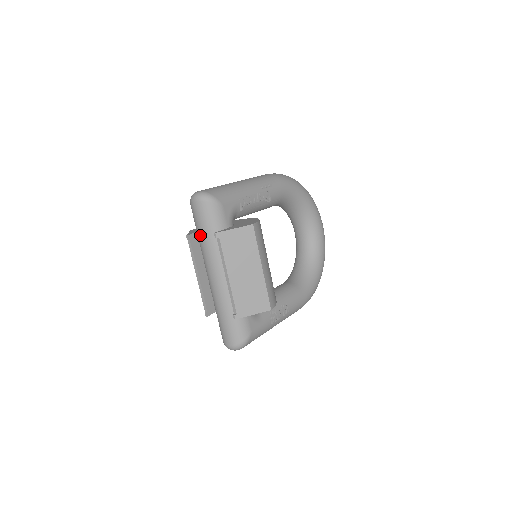
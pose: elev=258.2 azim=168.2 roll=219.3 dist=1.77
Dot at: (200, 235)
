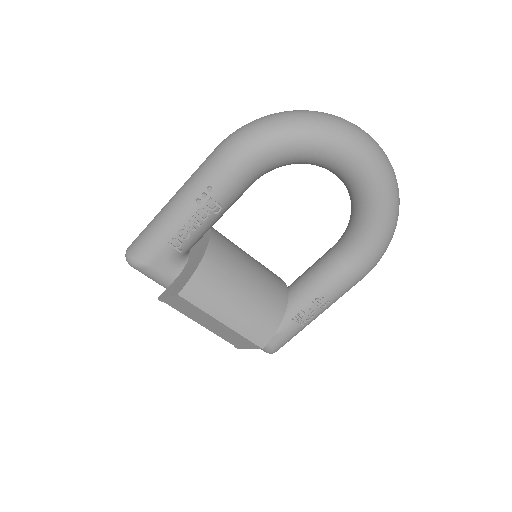
Dot at: occluded
